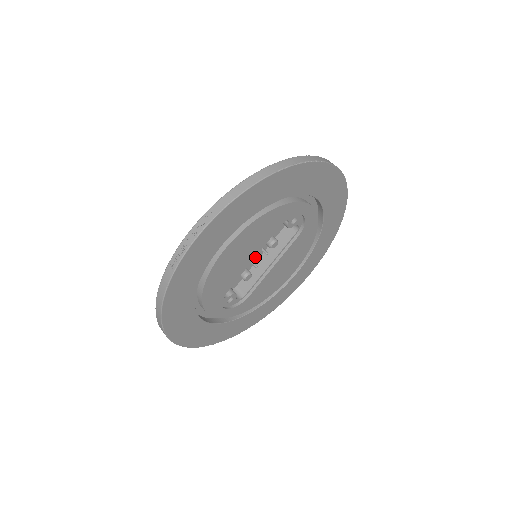
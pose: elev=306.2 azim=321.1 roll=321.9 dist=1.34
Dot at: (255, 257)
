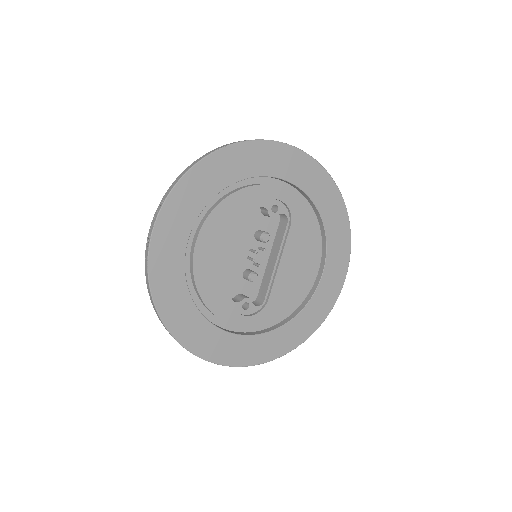
Dot at: (262, 261)
